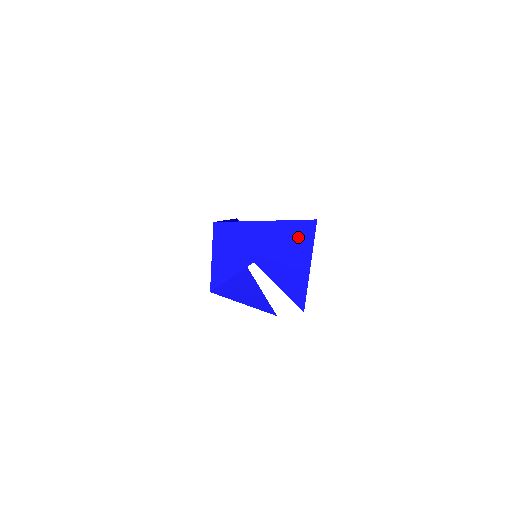
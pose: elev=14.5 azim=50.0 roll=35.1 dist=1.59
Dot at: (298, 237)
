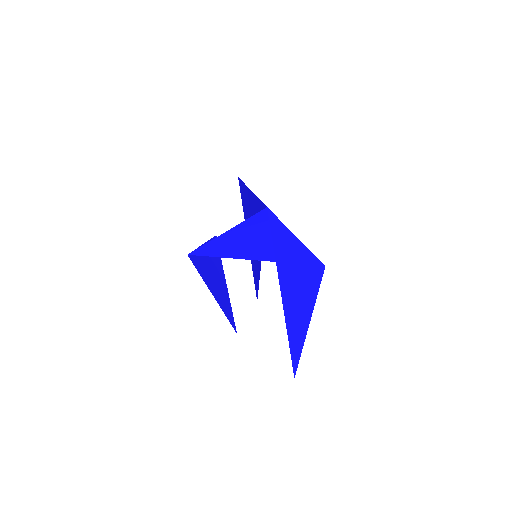
Dot at: (312, 278)
